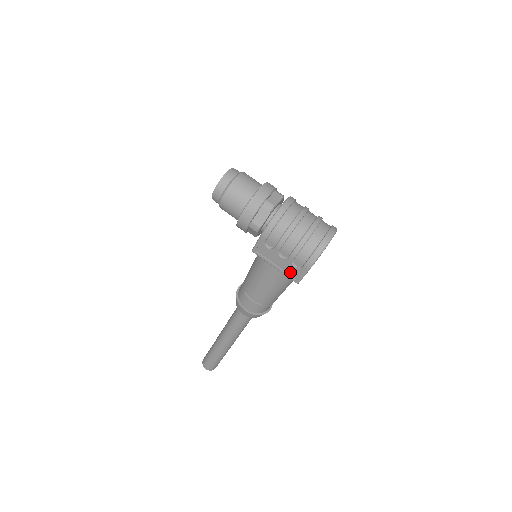
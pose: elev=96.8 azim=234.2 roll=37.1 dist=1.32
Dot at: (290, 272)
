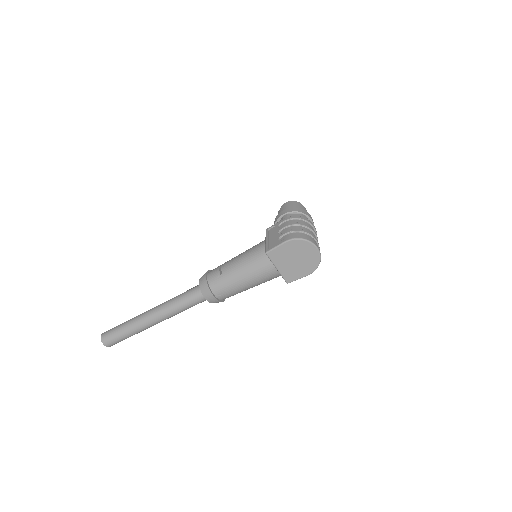
Dot at: (271, 245)
